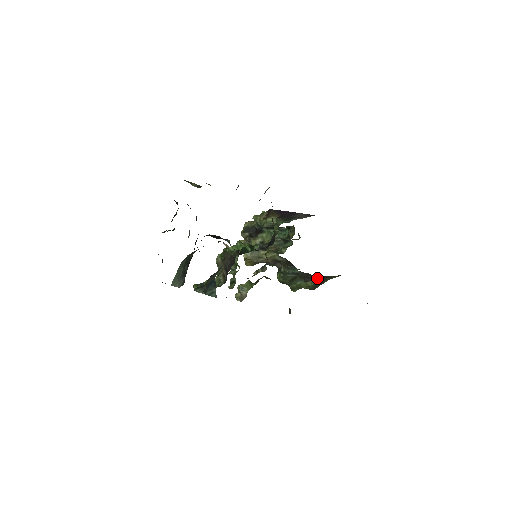
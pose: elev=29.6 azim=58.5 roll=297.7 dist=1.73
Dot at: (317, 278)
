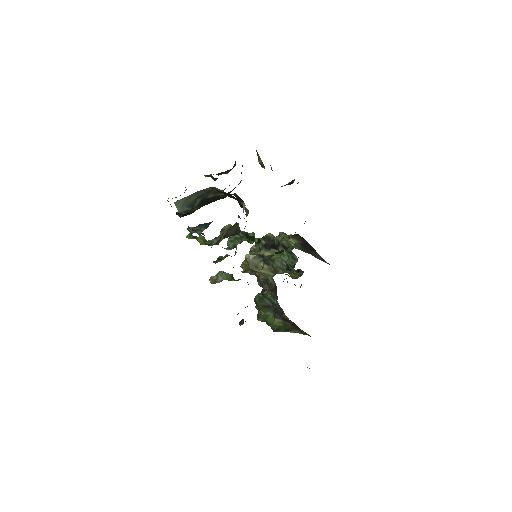
Dot at: (286, 321)
